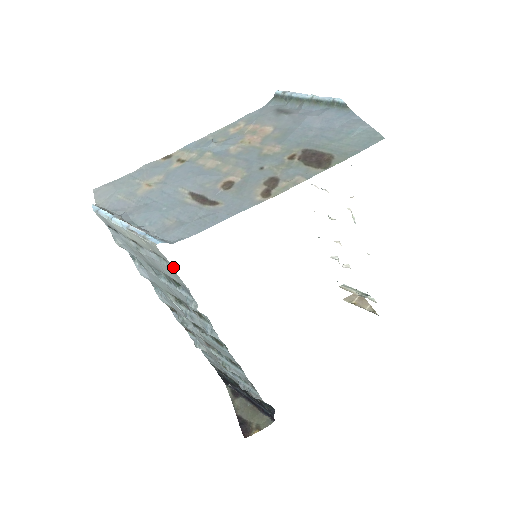
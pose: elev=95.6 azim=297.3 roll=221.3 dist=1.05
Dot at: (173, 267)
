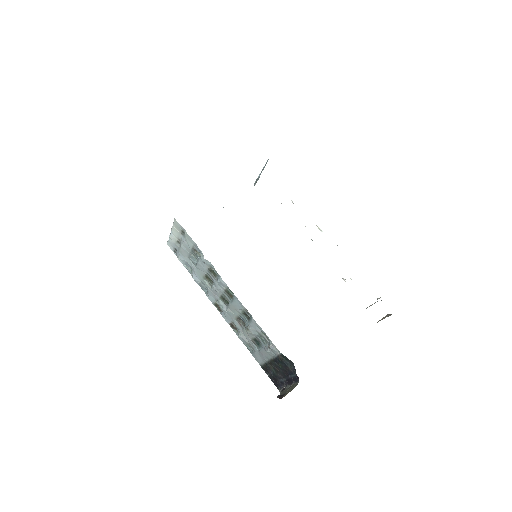
Dot at: (185, 230)
